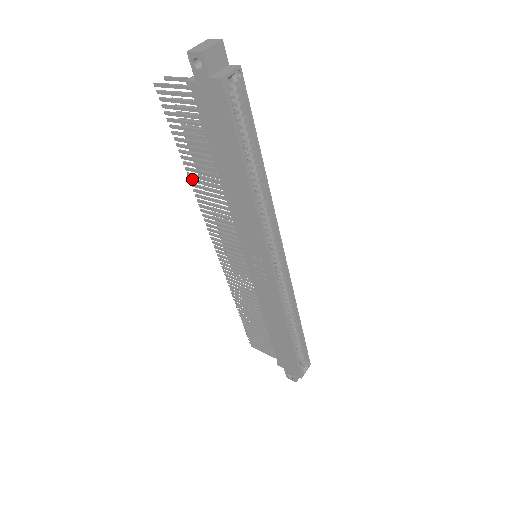
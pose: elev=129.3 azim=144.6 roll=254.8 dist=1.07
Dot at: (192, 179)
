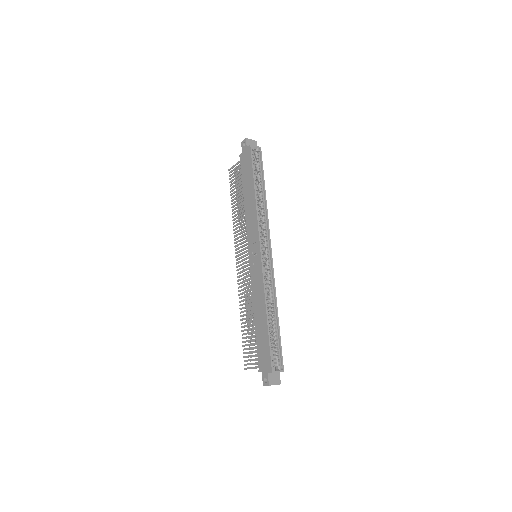
Dot at: occluded
